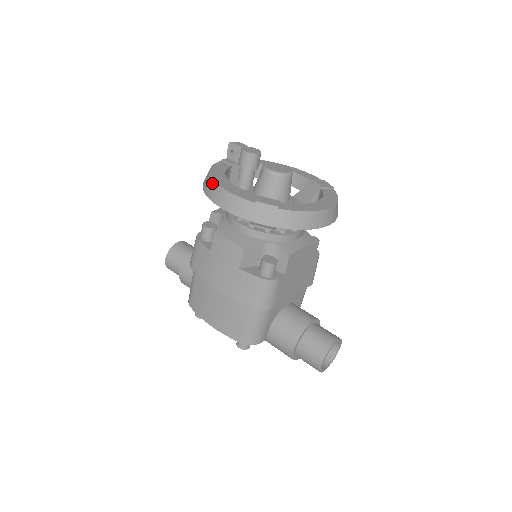
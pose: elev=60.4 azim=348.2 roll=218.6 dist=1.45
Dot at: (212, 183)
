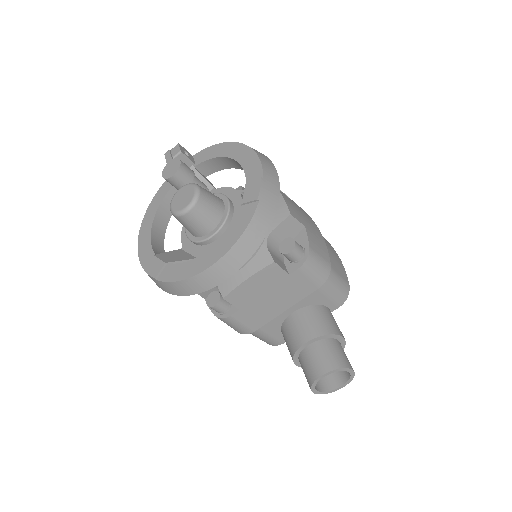
Dot at: (142, 229)
